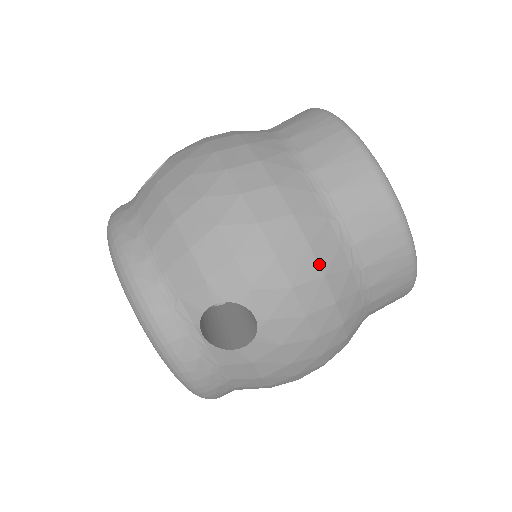
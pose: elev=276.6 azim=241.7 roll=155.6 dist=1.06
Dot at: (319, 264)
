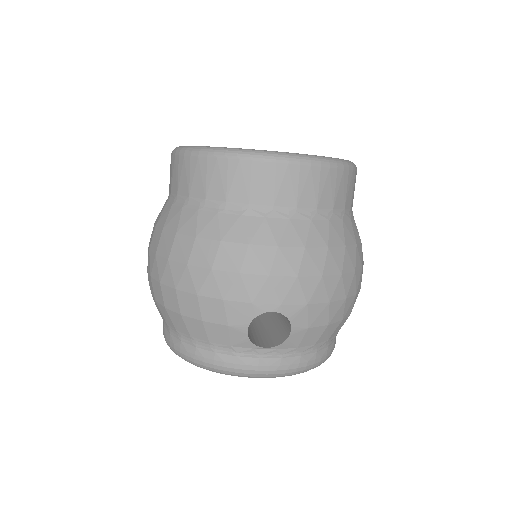
Dot at: (267, 245)
